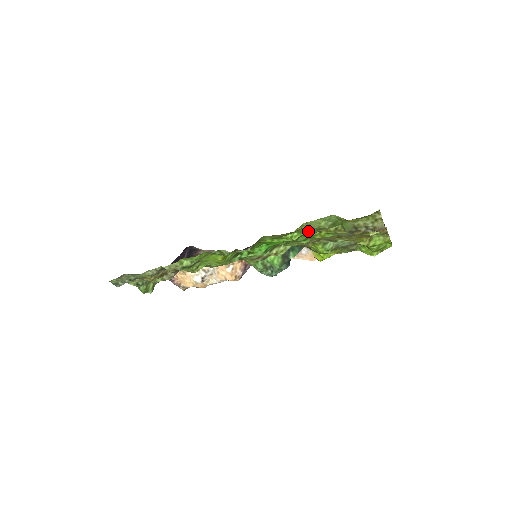
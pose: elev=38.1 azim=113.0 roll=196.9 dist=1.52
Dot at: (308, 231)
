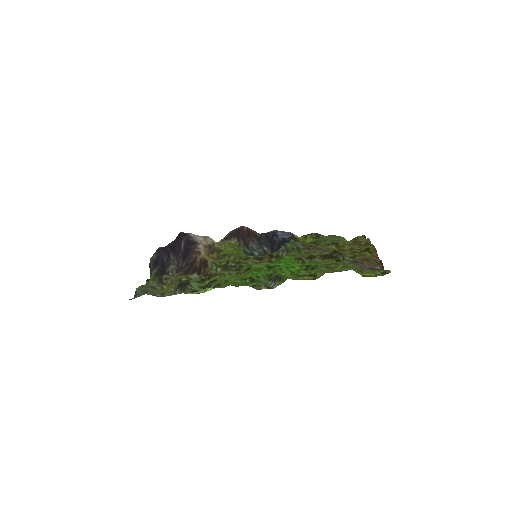
Dot at: (323, 270)
